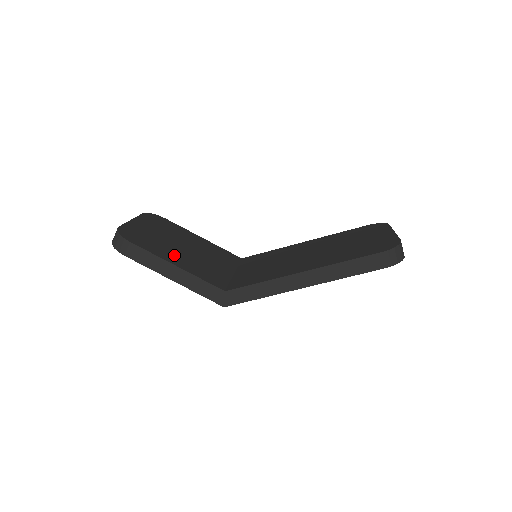
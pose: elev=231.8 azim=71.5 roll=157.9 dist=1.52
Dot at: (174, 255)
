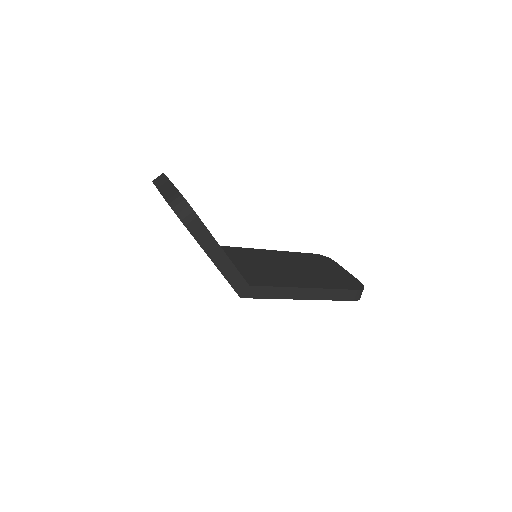
Dot at: occluded
